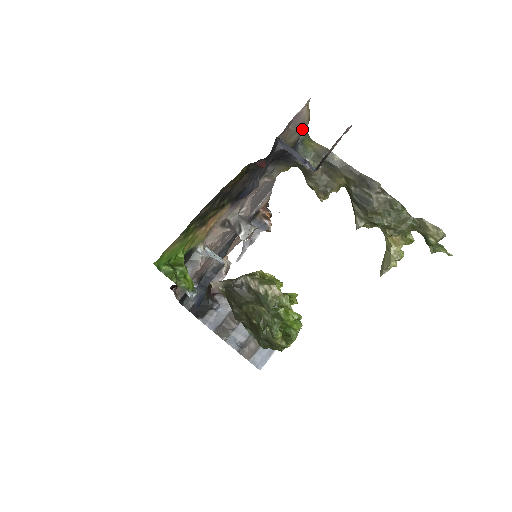
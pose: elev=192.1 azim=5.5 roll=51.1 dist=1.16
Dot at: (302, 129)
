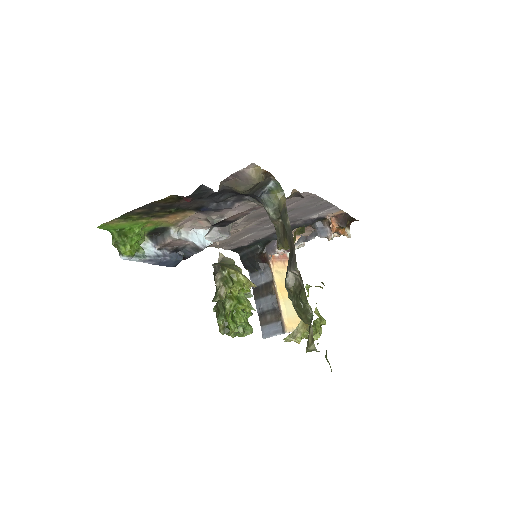
Dot at: (251, 184)
